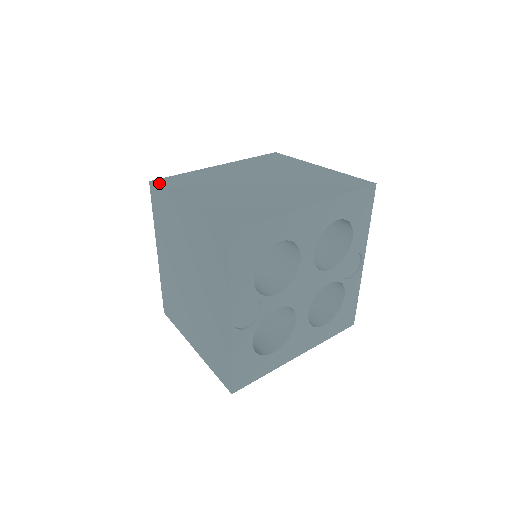
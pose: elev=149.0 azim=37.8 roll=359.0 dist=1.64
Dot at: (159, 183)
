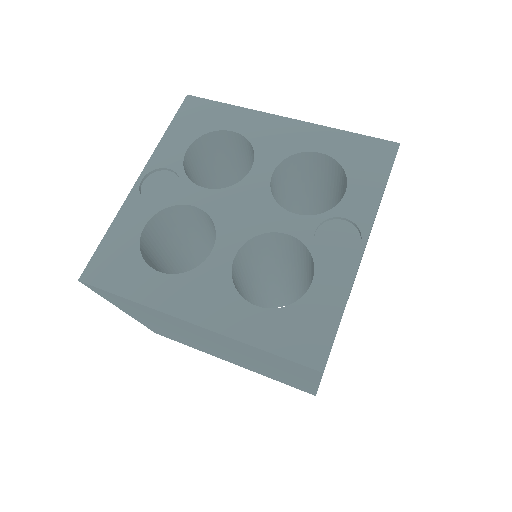
Dot at: occluded
